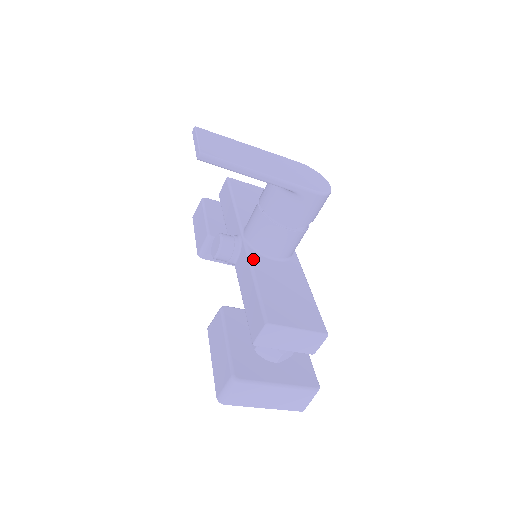
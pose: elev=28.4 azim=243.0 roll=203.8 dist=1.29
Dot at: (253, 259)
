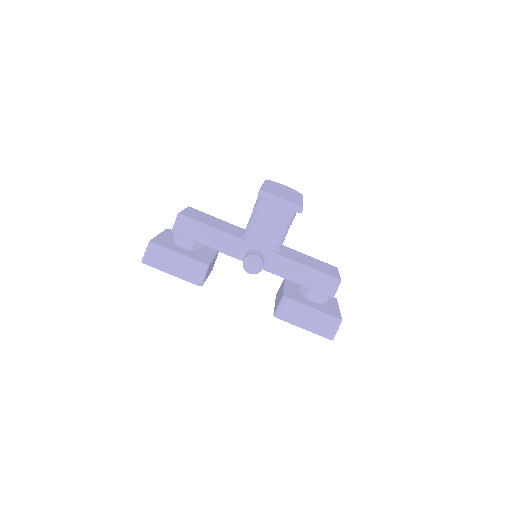
Dot at: (285, 256)
